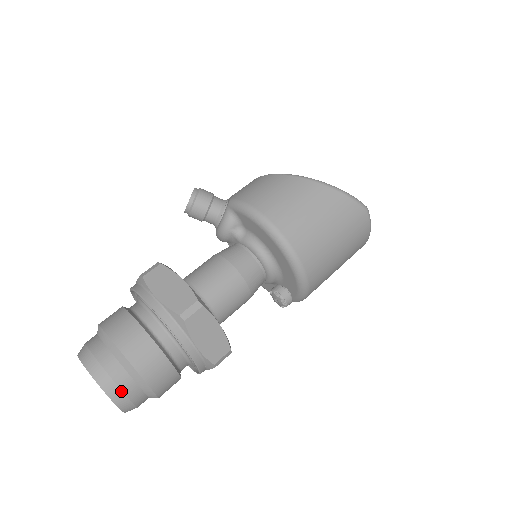
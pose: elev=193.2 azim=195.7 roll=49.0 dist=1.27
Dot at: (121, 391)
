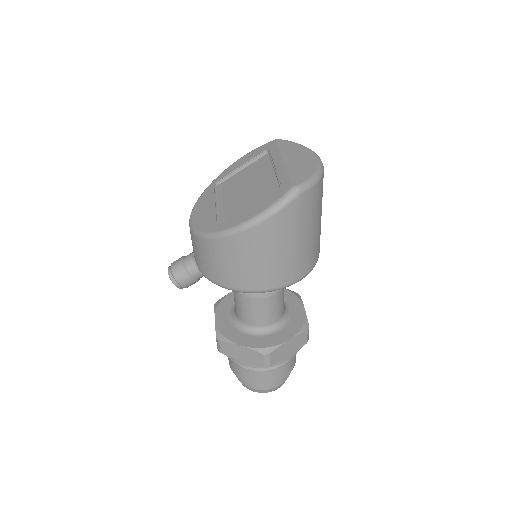
Dot at: (278, 386)
